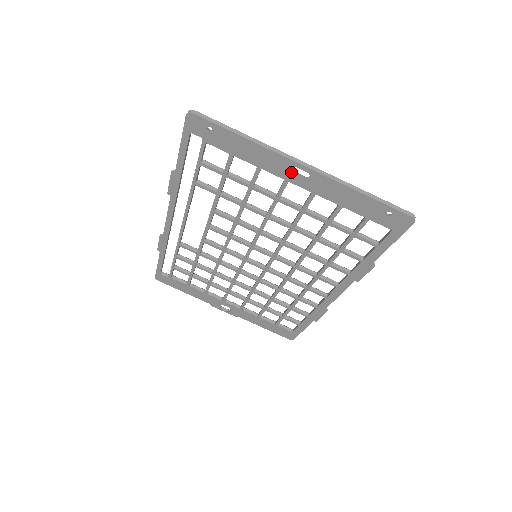
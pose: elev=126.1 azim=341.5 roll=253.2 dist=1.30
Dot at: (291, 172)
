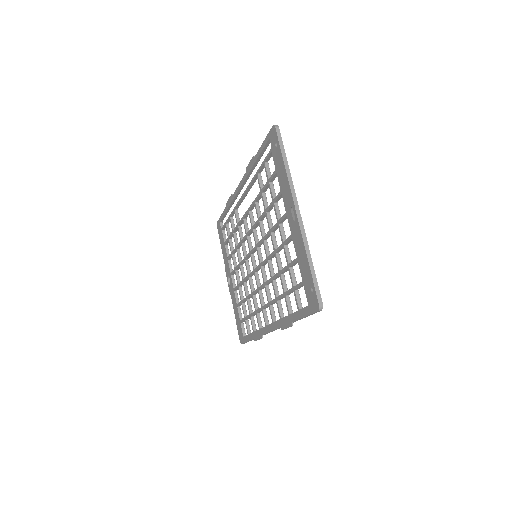
Dot at: (290, 210)
